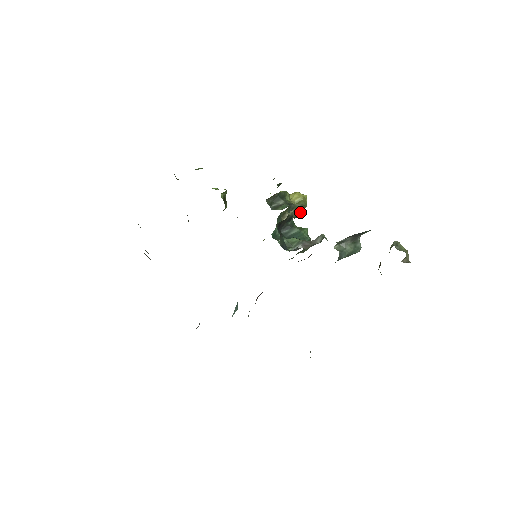
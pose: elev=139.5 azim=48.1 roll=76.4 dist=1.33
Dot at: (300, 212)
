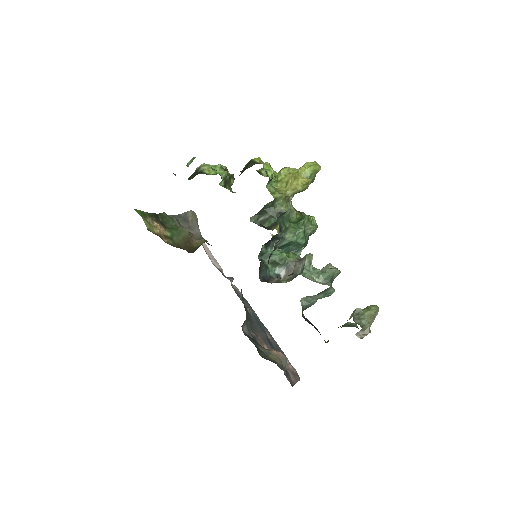
Dot at: (310, 183)
